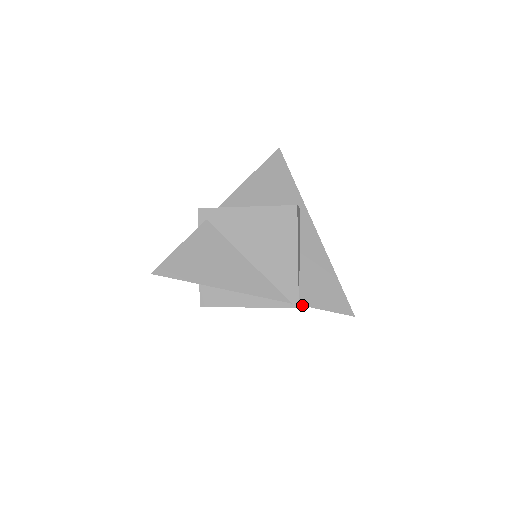
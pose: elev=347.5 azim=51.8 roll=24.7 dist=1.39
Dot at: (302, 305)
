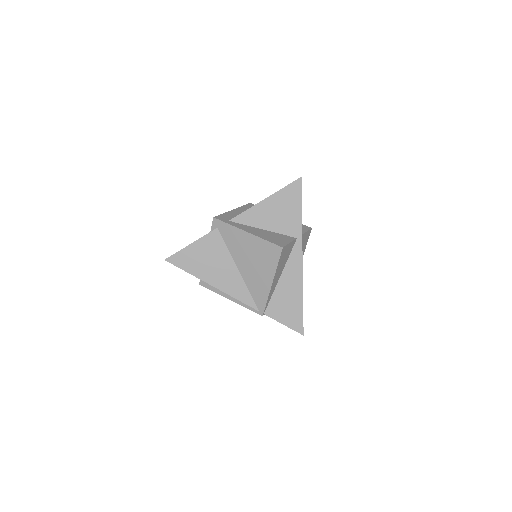
Dot at: (266, 315)
